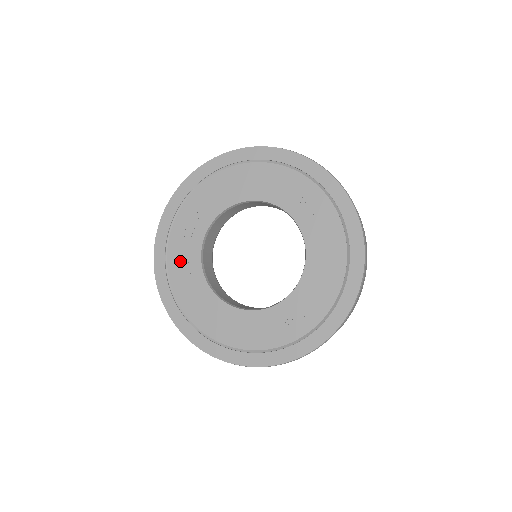
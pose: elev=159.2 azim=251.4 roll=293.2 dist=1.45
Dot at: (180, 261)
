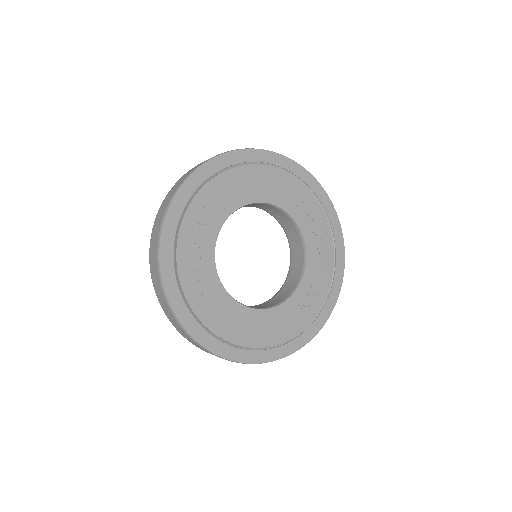
Dot at: (193, 269)
